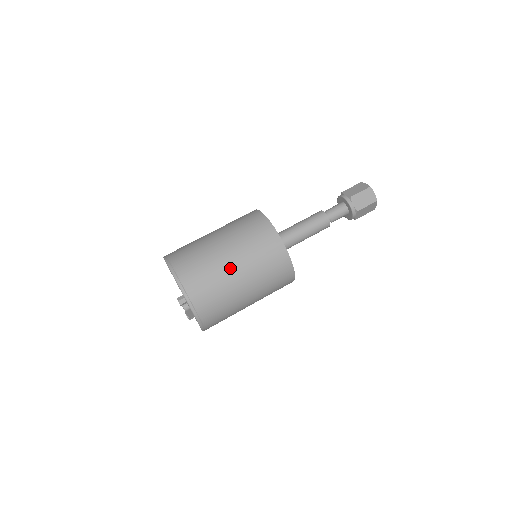
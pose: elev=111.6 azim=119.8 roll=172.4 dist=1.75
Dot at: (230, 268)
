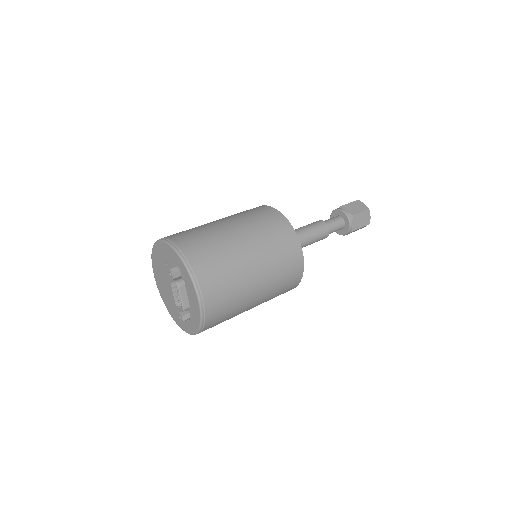
Dot at: (228, 231)
